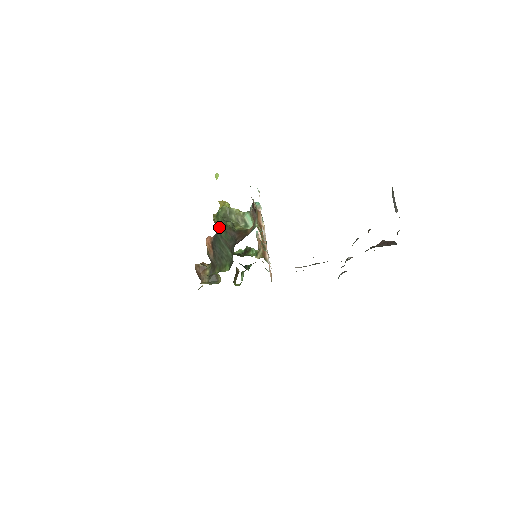
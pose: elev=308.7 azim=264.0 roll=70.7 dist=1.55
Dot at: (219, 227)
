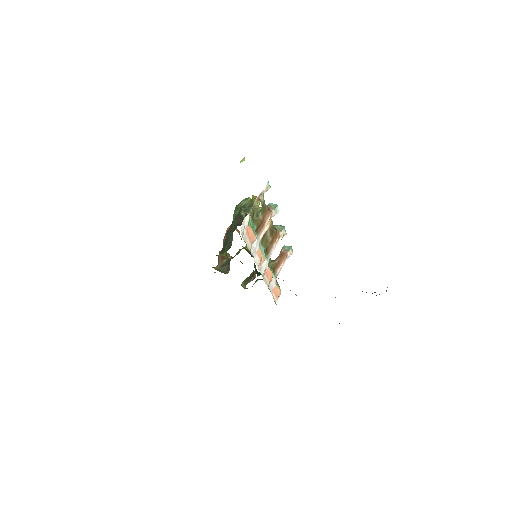
Dot at: (234, 213)
